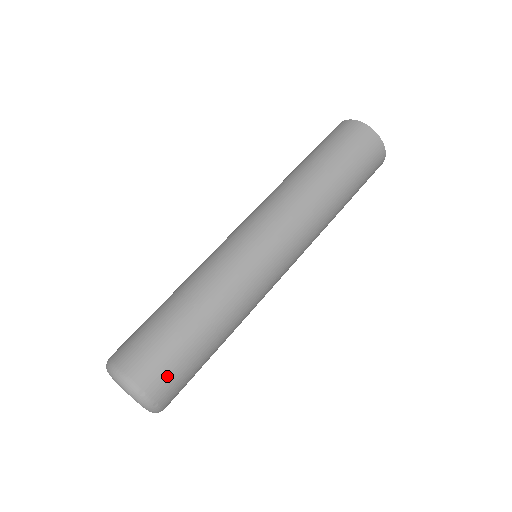
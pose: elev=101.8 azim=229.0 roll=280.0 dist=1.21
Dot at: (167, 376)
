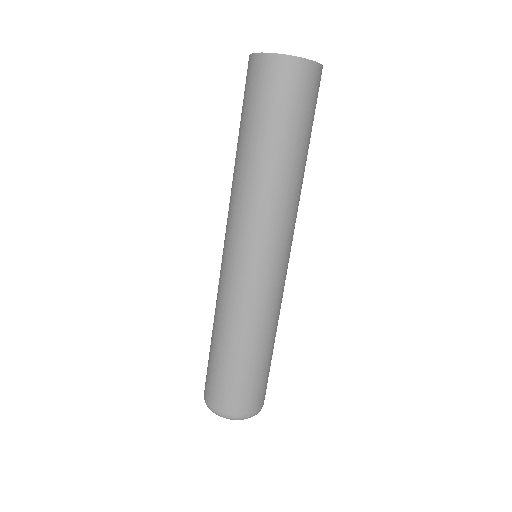
Dot at: (255, 396)
